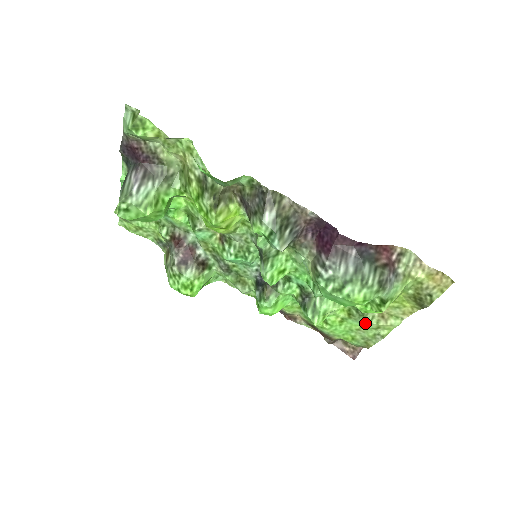
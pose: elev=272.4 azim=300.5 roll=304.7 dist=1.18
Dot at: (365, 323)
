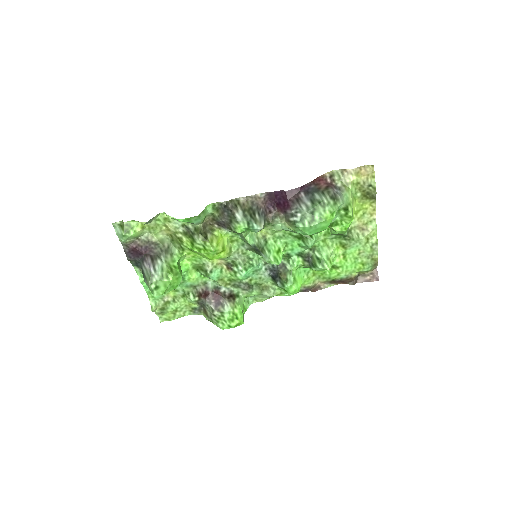
Dot at: (357, 243)
